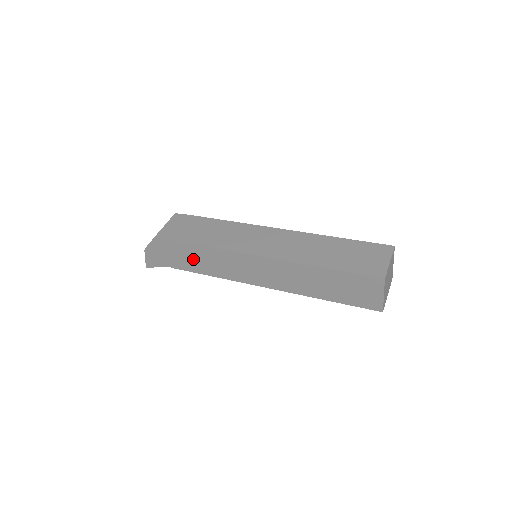
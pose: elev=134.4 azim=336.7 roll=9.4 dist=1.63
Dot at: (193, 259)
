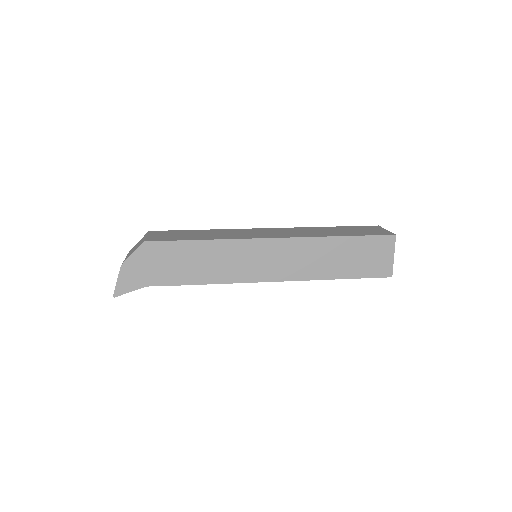
Dot at: (191, 263)
